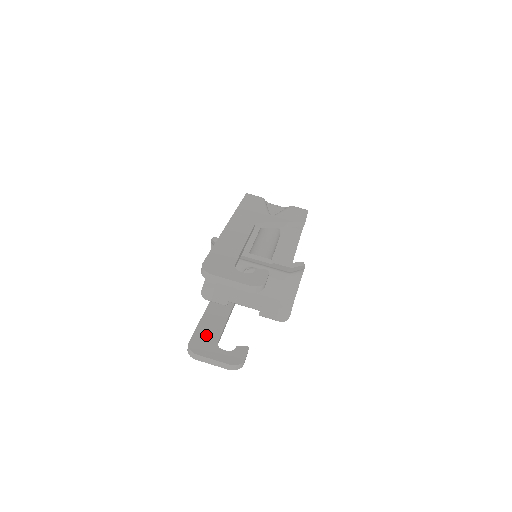
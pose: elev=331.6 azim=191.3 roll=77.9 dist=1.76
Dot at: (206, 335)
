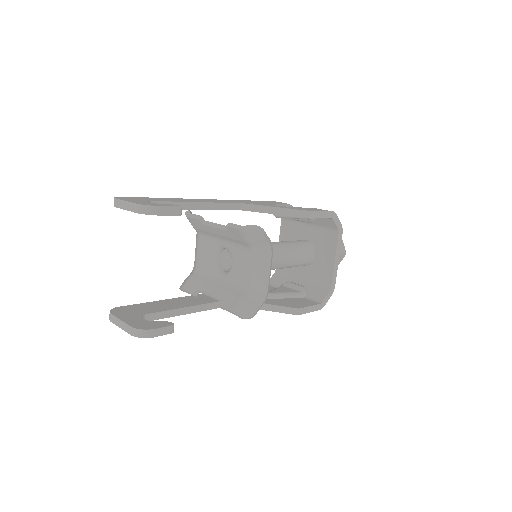
Dot at: (144, 308)
